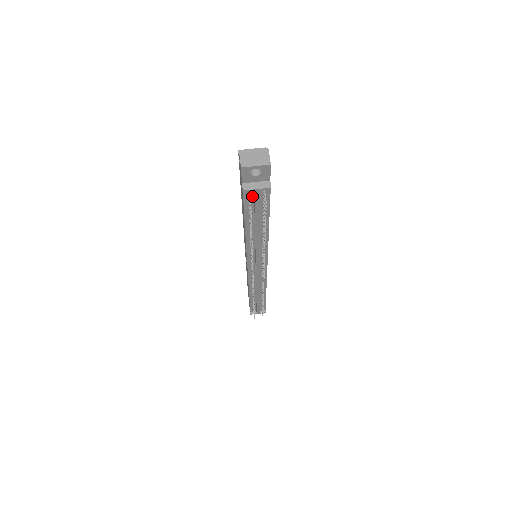
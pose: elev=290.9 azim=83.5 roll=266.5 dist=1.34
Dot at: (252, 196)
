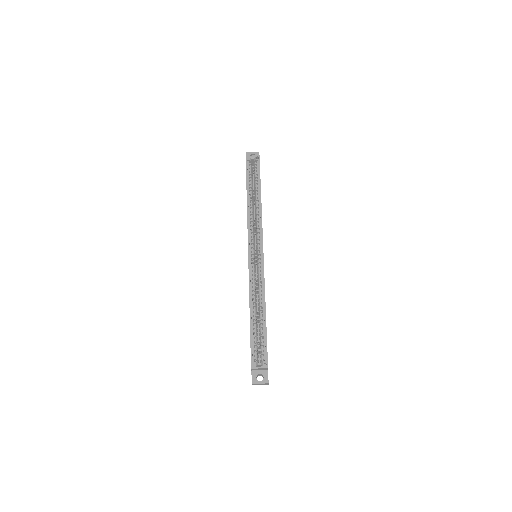
Dot at: occluded
